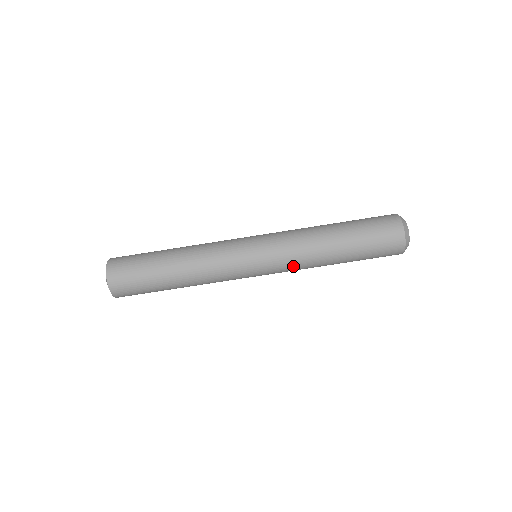
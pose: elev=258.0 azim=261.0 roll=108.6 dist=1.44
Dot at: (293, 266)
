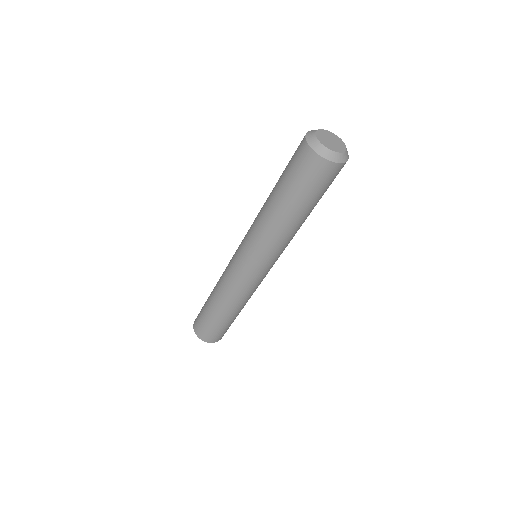
Dot at: (280, 250)
